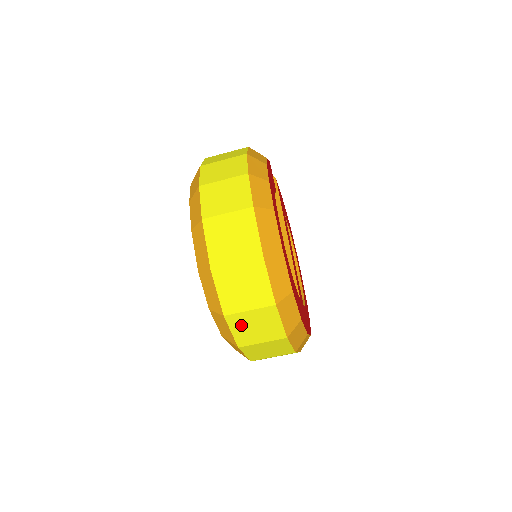
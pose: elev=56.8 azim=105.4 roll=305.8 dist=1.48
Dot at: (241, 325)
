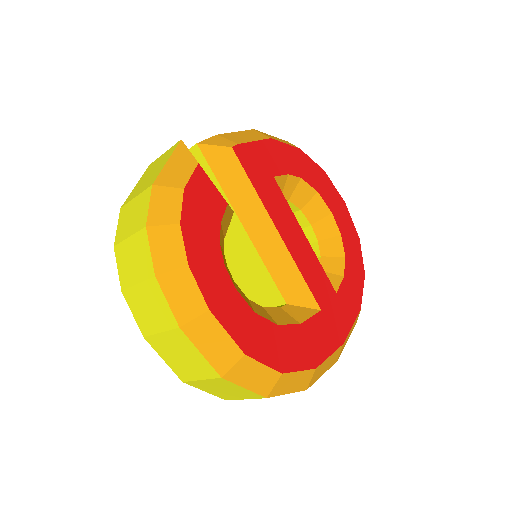
Dot at: occluded
